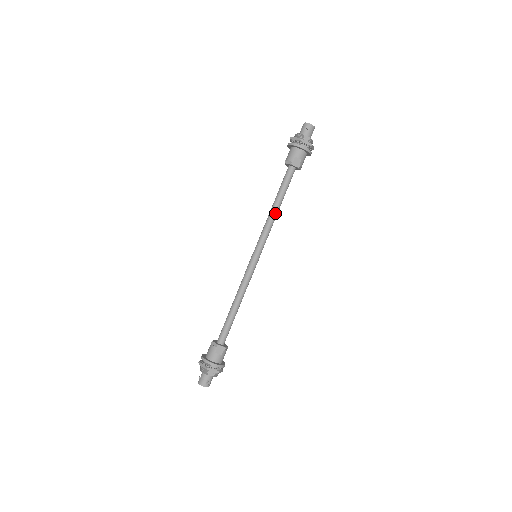
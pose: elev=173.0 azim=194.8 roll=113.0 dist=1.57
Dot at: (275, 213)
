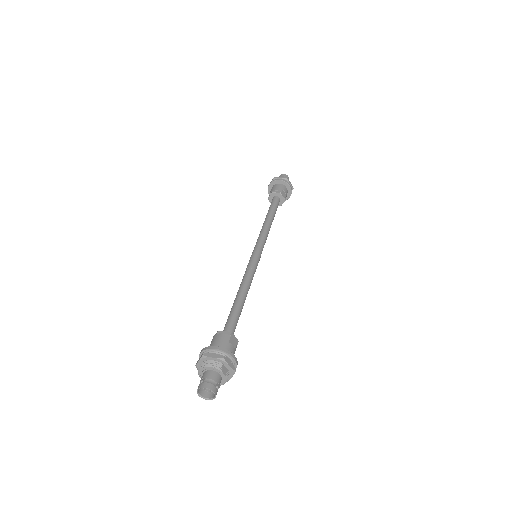
Dot at: (270, 225)
